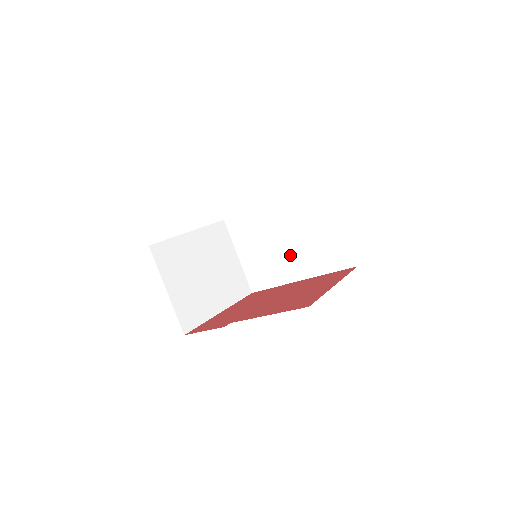
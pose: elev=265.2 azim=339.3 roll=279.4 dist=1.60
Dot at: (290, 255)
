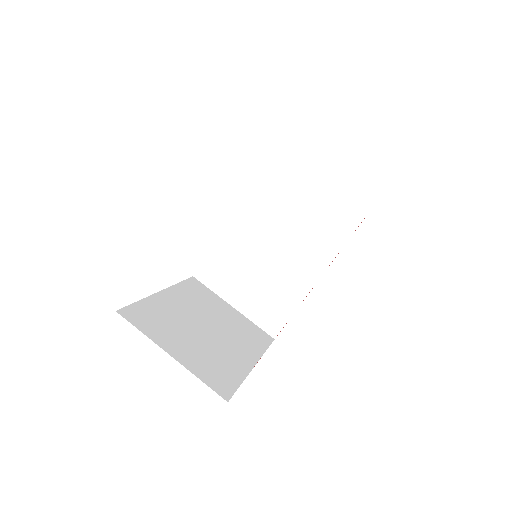
Dot at: (290, 257)
